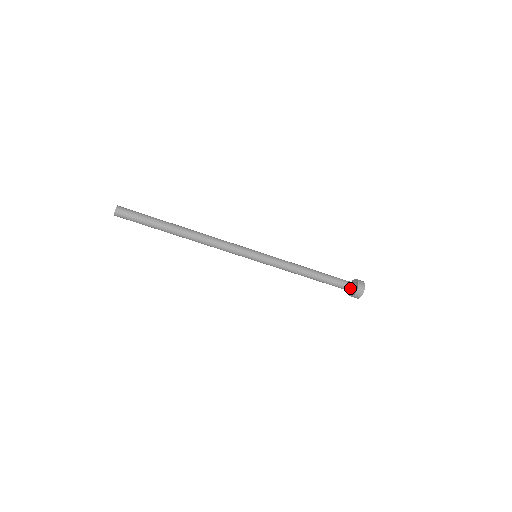
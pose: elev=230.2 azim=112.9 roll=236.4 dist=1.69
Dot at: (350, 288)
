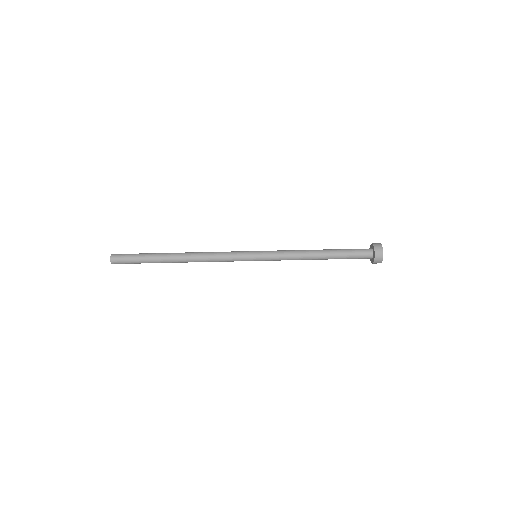
Dot at: (367, 253)
